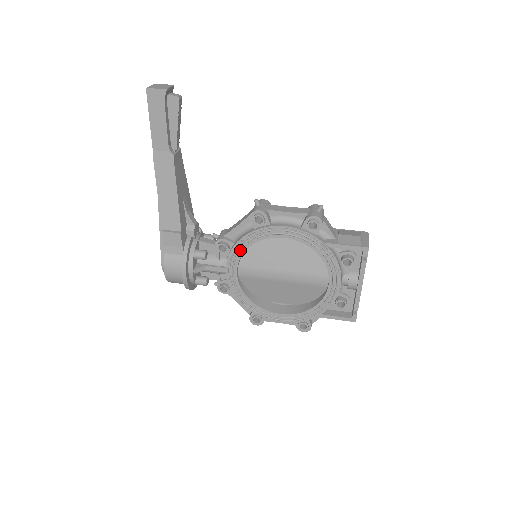
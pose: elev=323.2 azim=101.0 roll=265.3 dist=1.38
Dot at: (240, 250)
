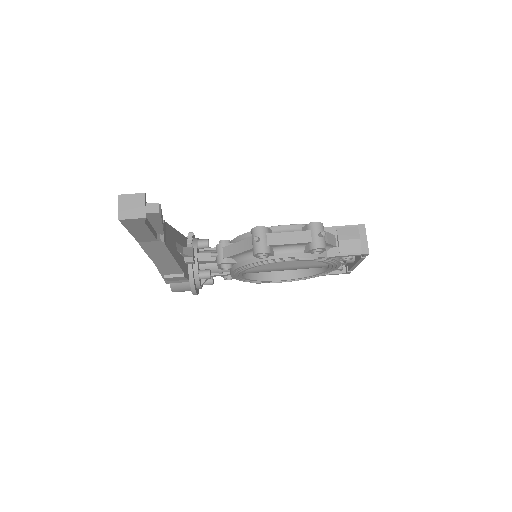
Dot at: occluded
